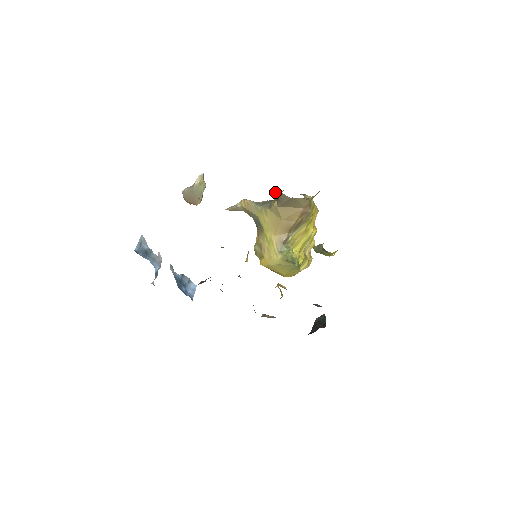
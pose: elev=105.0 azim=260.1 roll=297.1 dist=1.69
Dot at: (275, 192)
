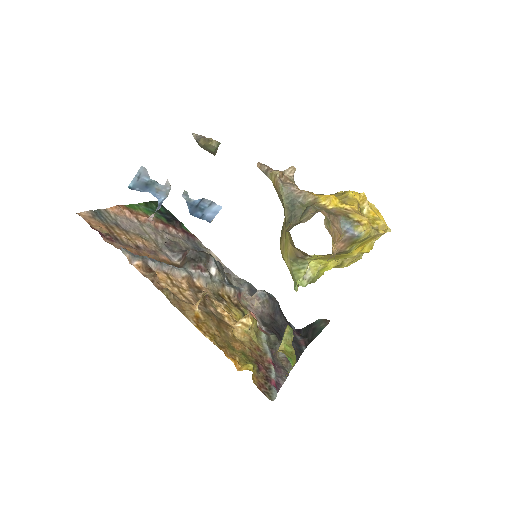
Dot at: occluded
